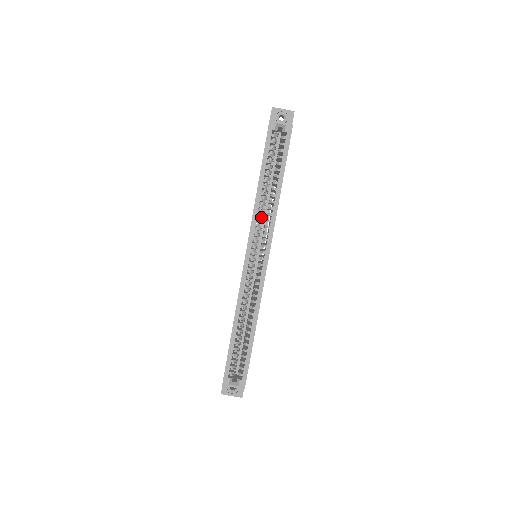
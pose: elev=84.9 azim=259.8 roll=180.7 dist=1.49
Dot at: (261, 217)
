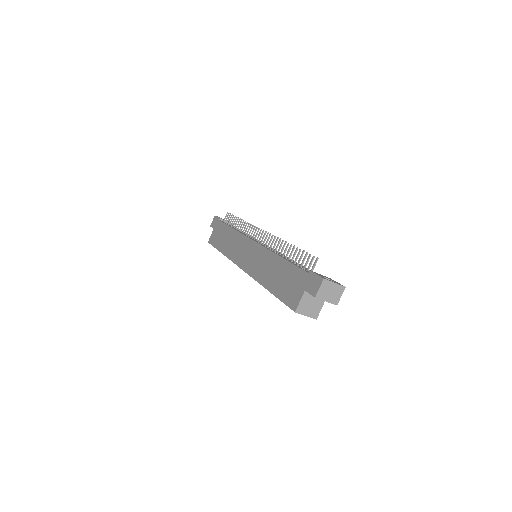
Dot at: occluded
